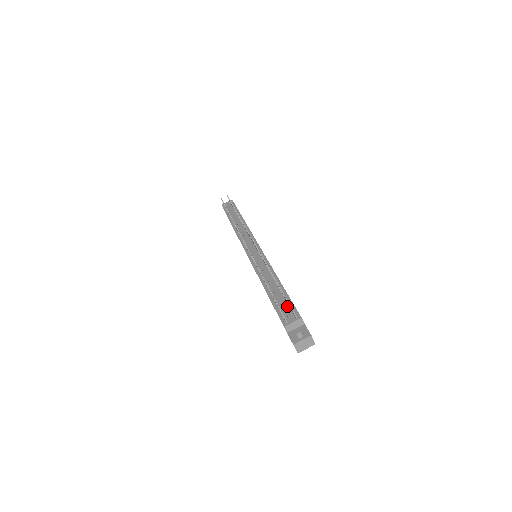
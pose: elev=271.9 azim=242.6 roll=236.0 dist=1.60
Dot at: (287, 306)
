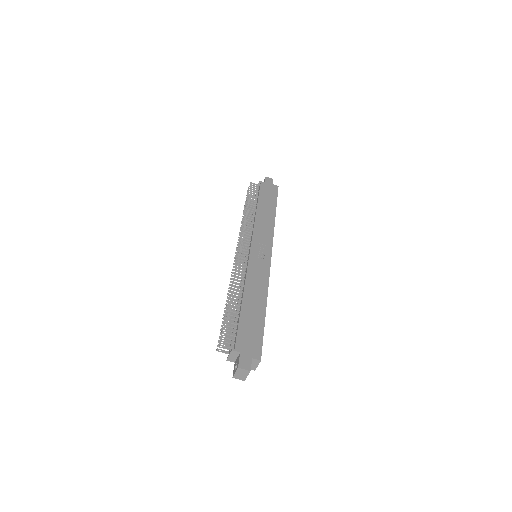
Dot at: (235, 332)
